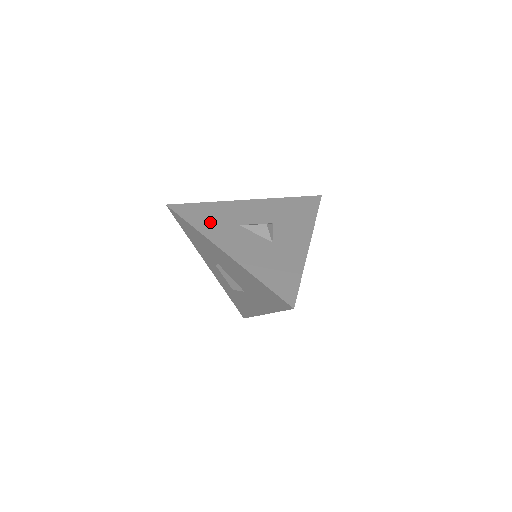
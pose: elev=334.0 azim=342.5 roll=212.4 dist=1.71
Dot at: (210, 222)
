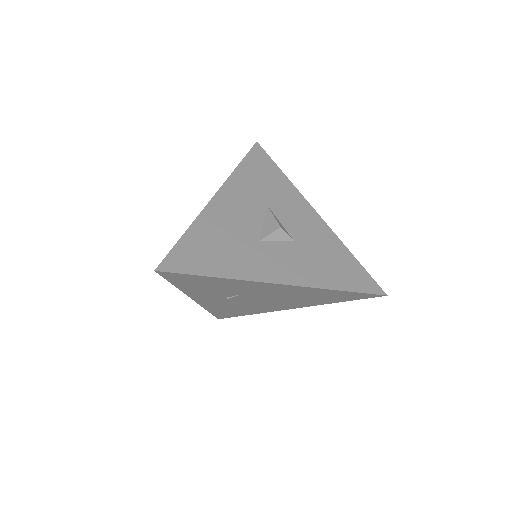
Dot at: (255, 179)
